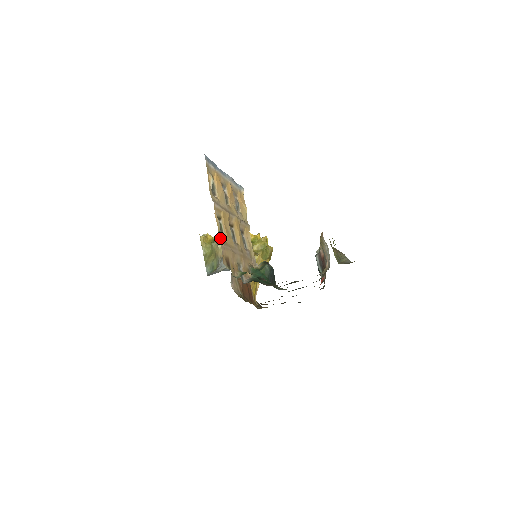
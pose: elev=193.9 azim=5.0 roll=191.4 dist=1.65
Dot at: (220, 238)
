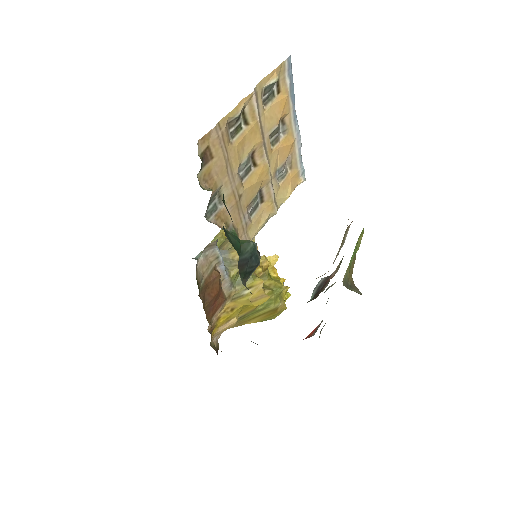
Dot at: (224, 123)
